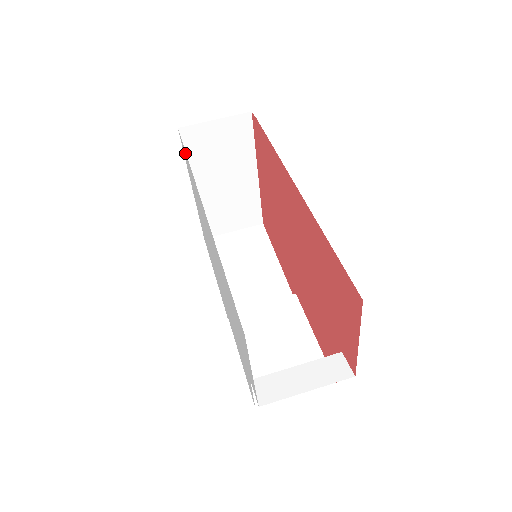
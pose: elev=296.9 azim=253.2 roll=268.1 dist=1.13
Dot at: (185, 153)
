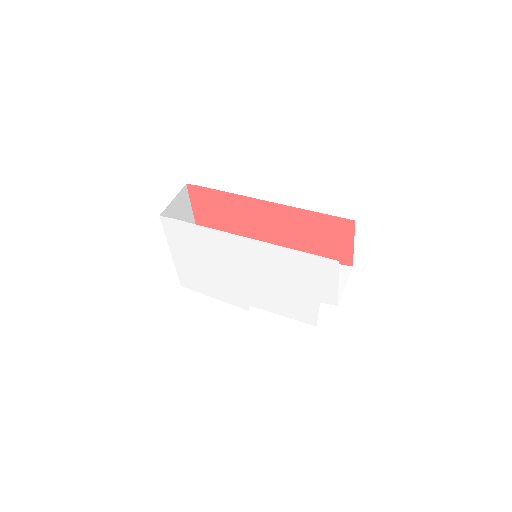
Dot at: (183, 225)
